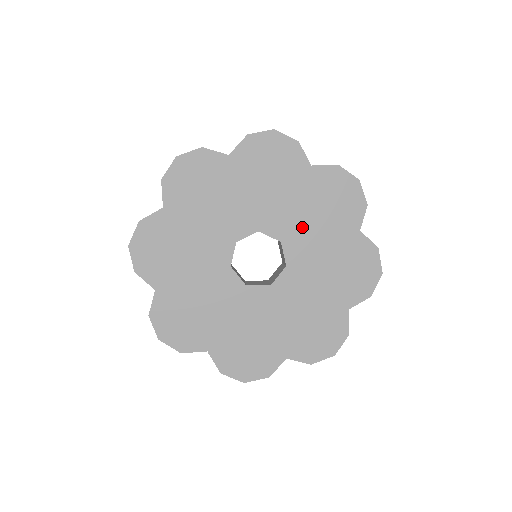
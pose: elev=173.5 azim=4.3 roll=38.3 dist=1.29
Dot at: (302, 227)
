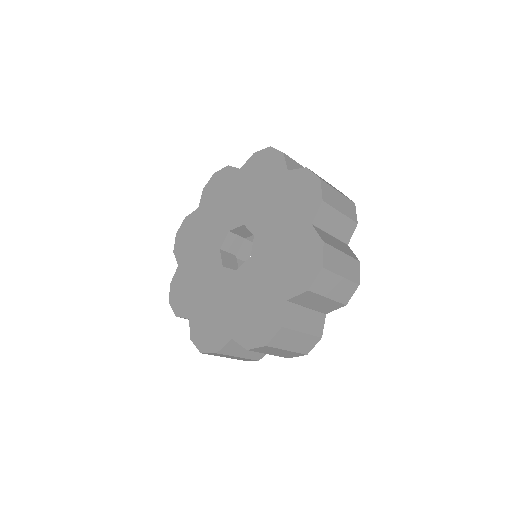
Dot at: (252, 204)
